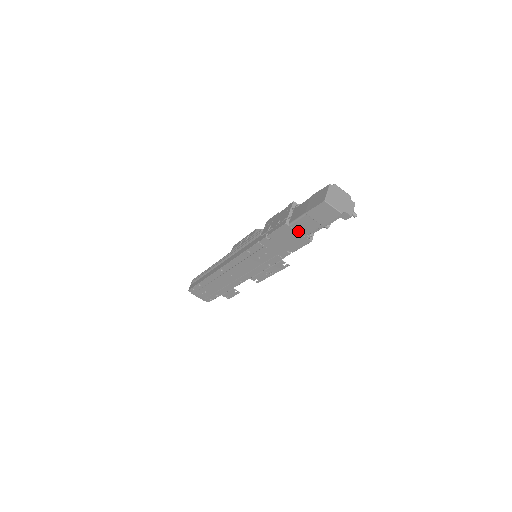
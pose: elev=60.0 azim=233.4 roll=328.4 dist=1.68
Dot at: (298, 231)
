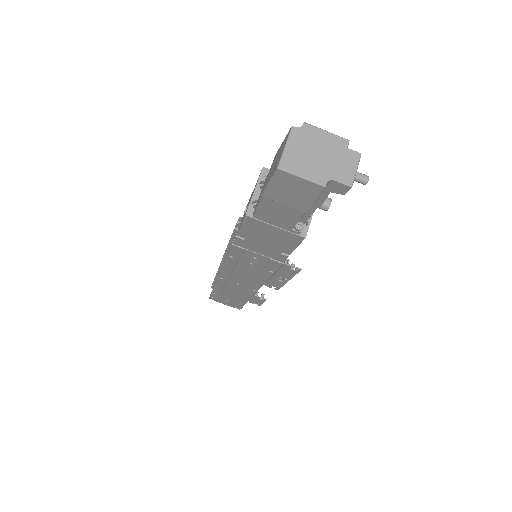
Dot at: (273, 224)
